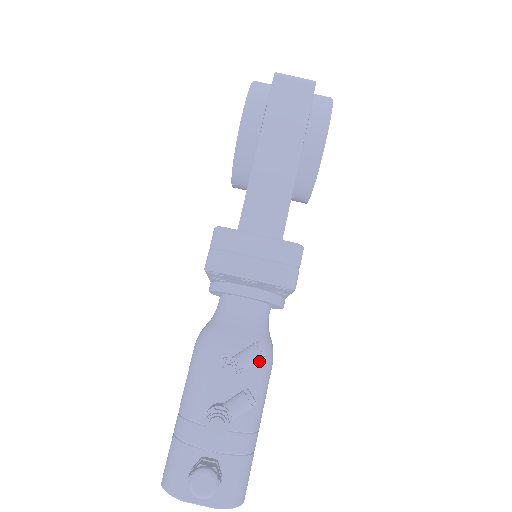
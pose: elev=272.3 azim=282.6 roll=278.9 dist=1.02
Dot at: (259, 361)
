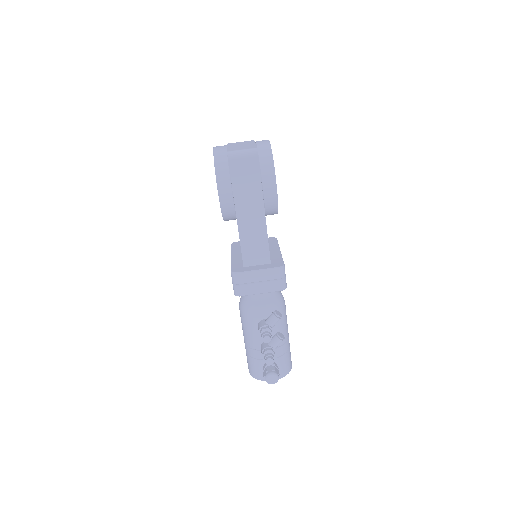
Dot at: occluded
